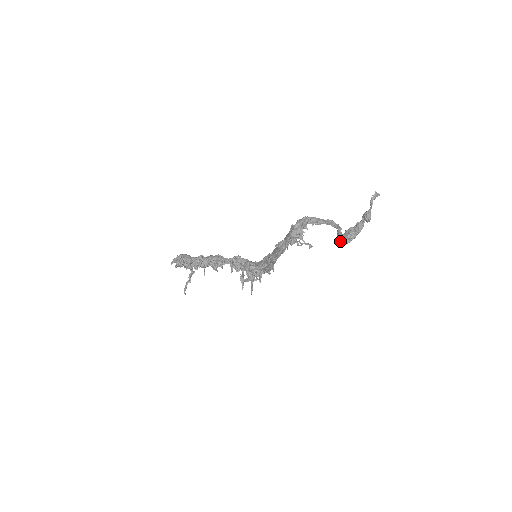
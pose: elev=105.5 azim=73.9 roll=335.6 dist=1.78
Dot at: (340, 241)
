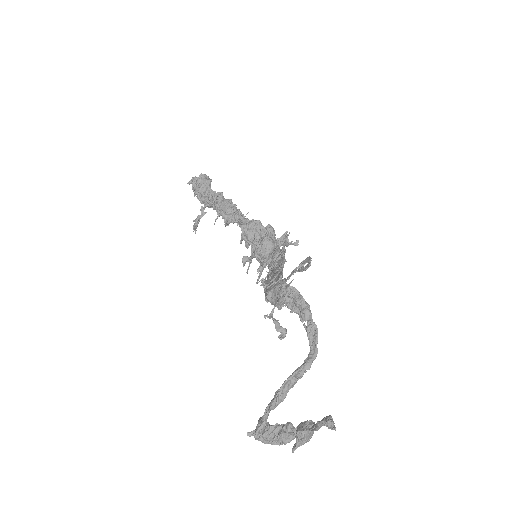
Dot at: (258, 420)
